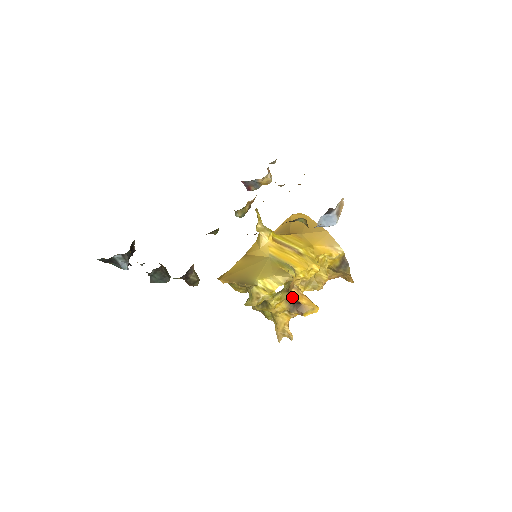
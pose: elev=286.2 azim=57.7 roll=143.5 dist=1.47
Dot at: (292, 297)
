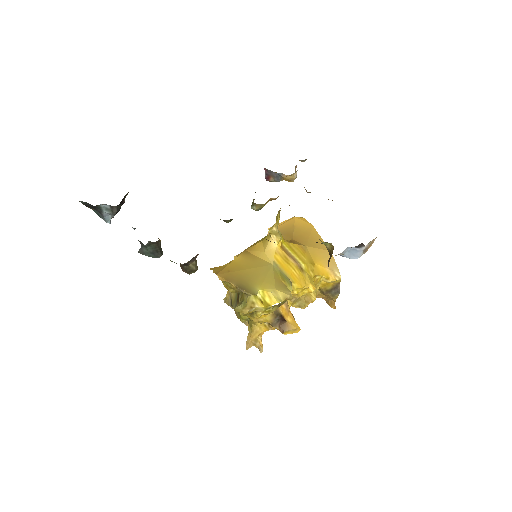
Dot at: (280, 312)
